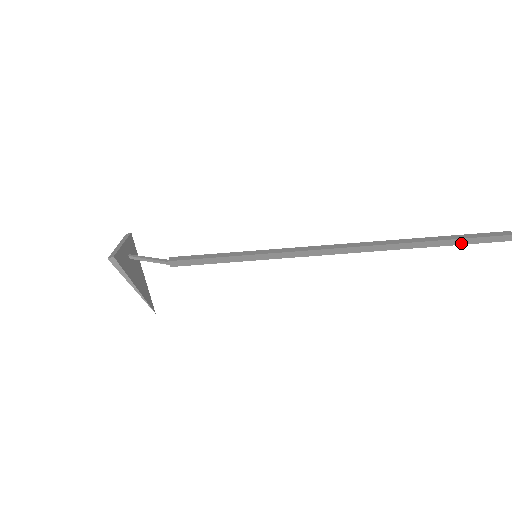
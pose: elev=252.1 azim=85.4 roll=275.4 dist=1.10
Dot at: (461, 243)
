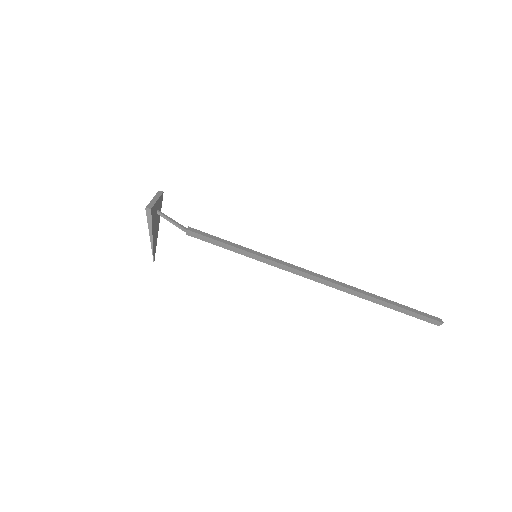
Dot at: (405, 312)
